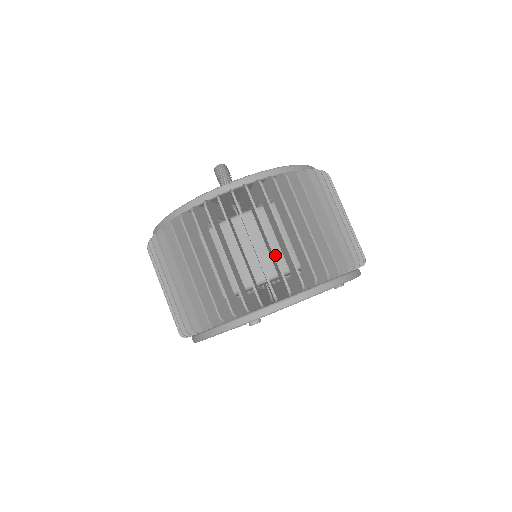
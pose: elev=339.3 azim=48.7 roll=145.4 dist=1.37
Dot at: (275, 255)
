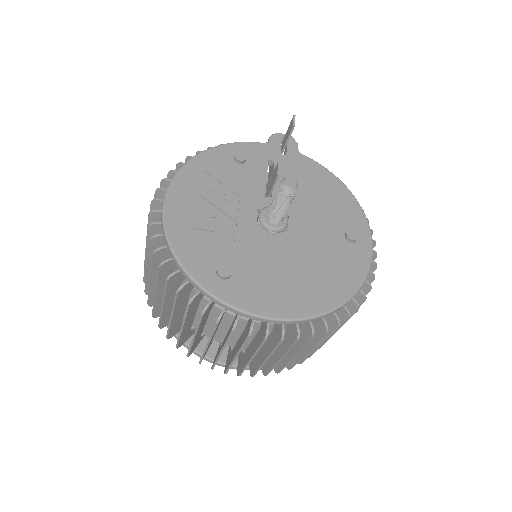
Dot at: occluded
